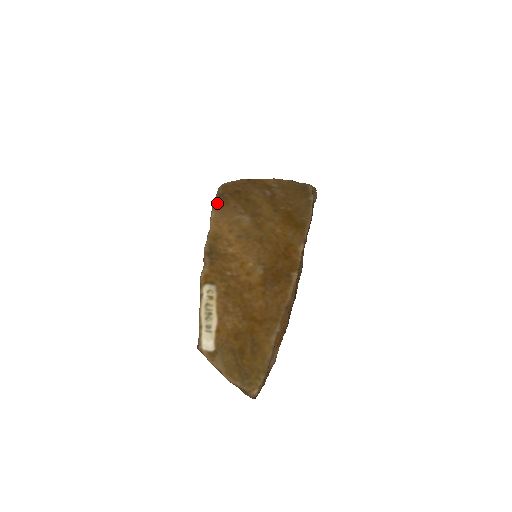
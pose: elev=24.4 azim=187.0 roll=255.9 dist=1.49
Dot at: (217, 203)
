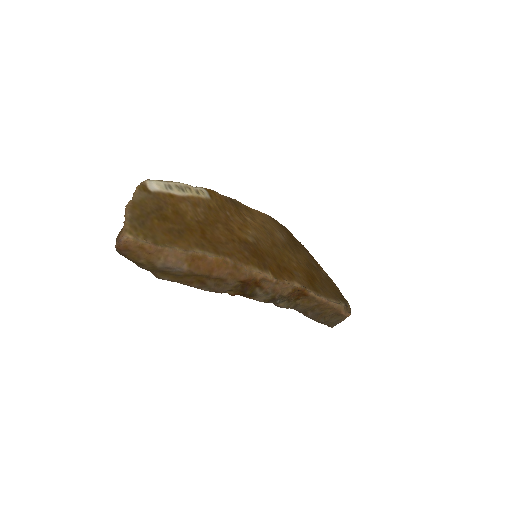
Dot at: (274, 219)
